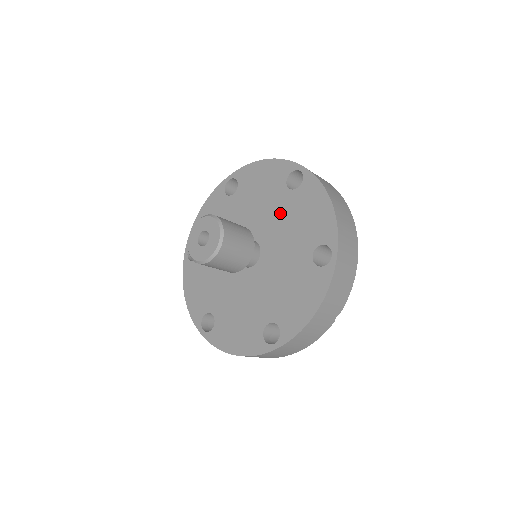
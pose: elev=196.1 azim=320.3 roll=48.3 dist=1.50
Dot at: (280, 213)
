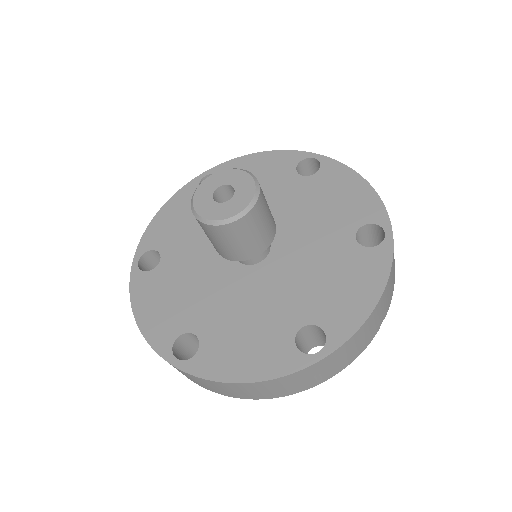
Dot at: (294, 200)
